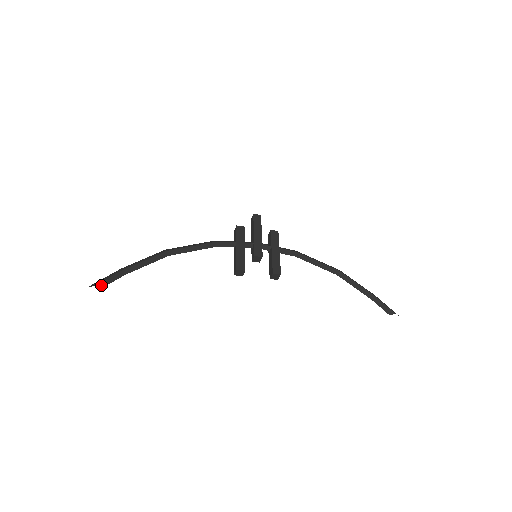
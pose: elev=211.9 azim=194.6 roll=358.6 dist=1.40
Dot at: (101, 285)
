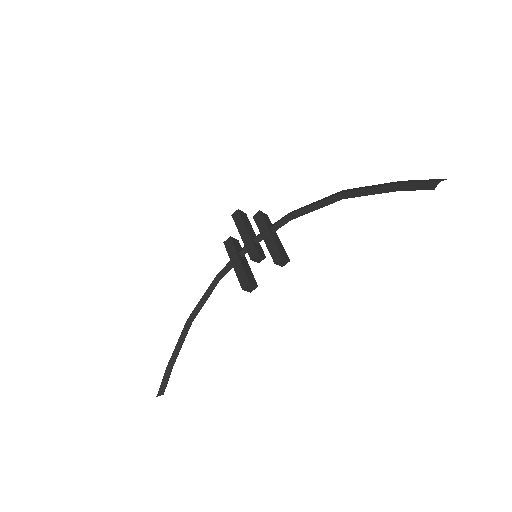
Dot at: (161, 392)
